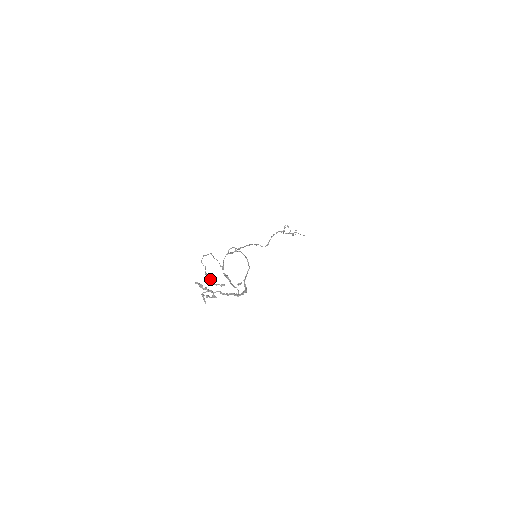
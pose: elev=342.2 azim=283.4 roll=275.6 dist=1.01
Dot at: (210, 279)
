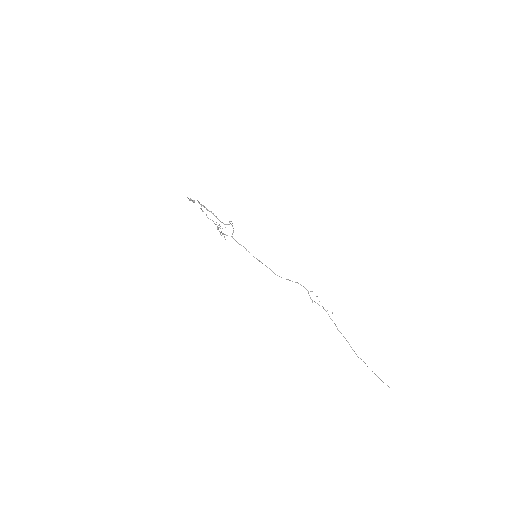
Dot at: (201, 209)
